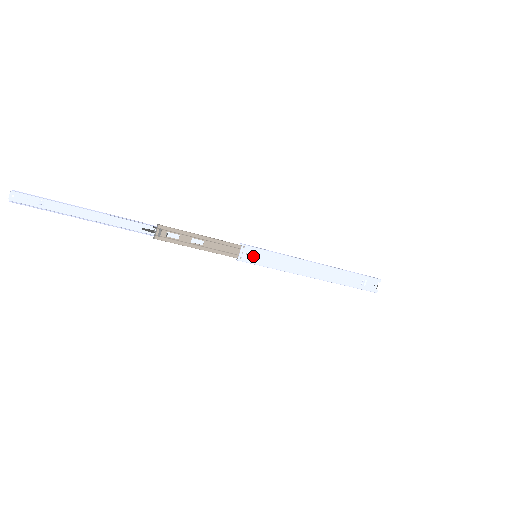
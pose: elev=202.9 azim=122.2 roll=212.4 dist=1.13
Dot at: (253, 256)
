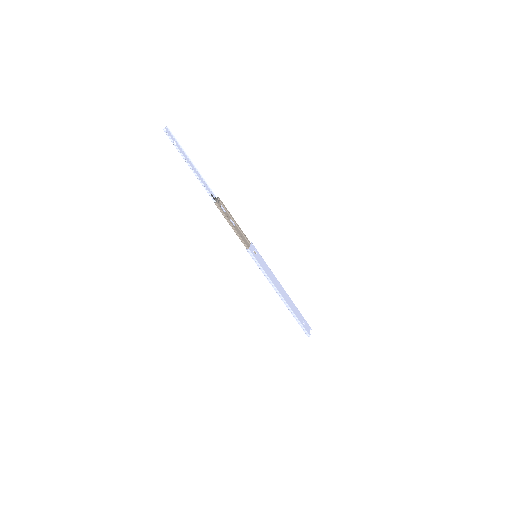
Dot at: (256, 253)
